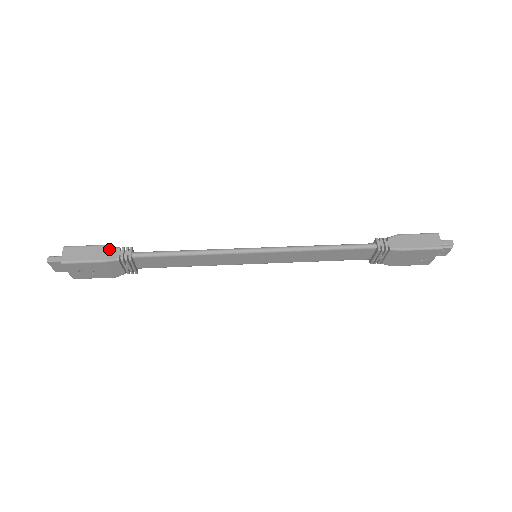
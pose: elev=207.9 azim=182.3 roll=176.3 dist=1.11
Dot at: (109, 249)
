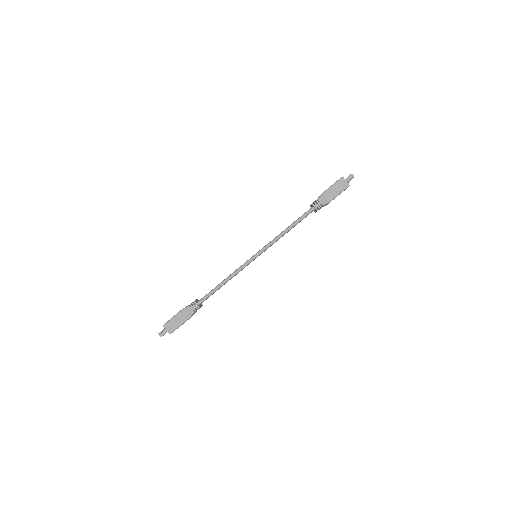
Dot at: (185, 311)
